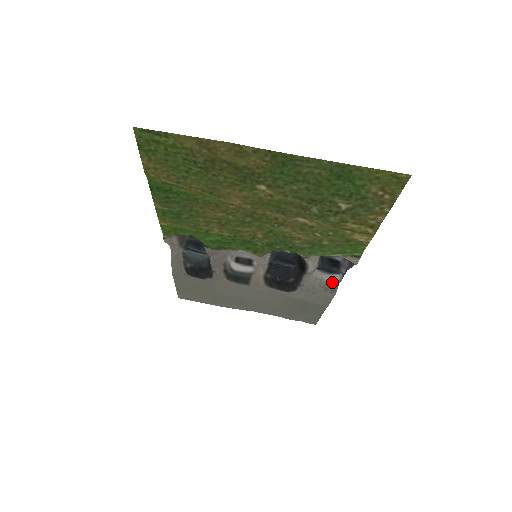
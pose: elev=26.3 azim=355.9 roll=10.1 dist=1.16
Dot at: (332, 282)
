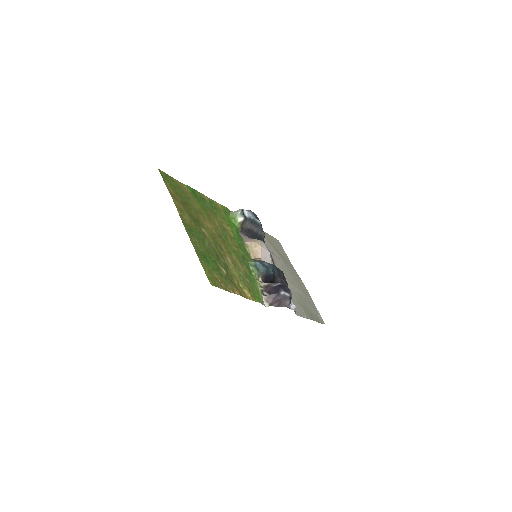
Dot at: (295, 306)
